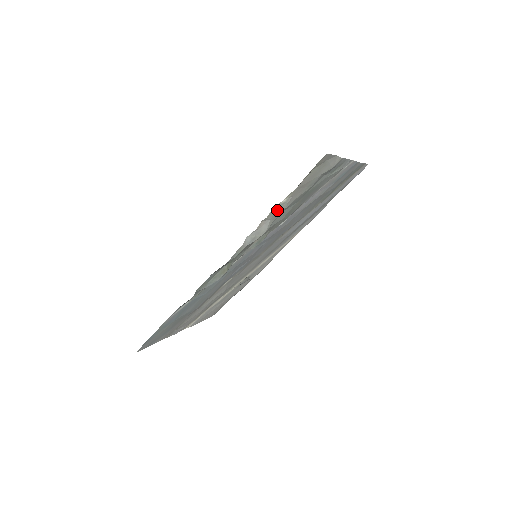
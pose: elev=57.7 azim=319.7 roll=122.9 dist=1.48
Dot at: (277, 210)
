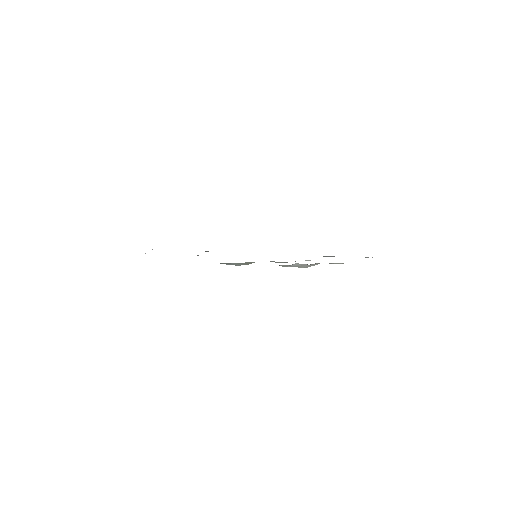
Dot at: (330, 263)
